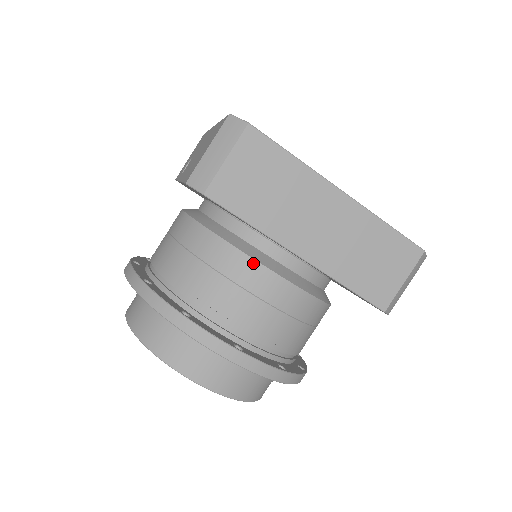
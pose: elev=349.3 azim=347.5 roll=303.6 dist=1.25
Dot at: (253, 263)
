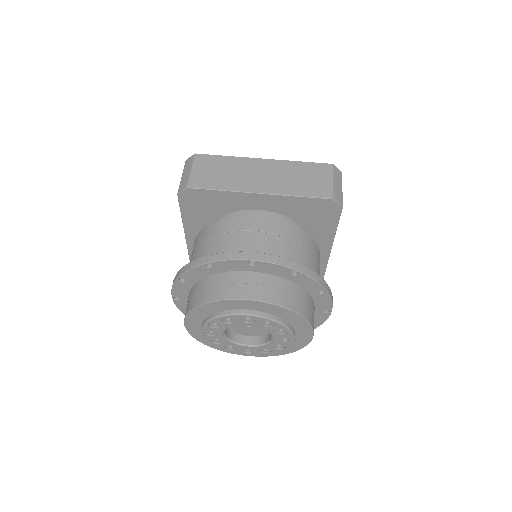
Dot at: (238, 217)
